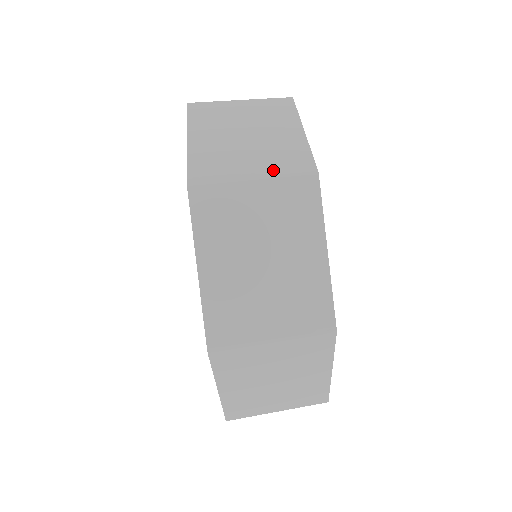
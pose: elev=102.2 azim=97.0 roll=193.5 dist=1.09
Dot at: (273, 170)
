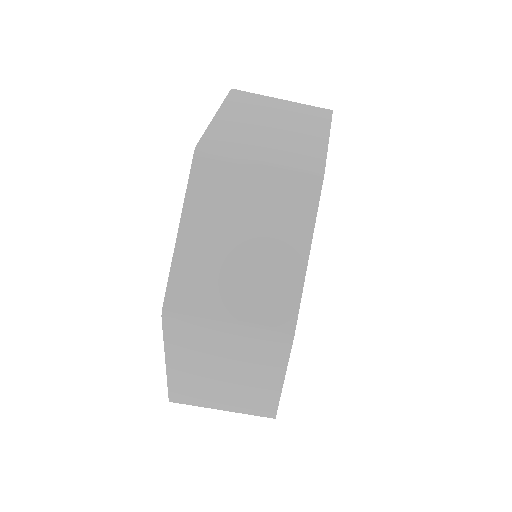
Dot at: occluded
